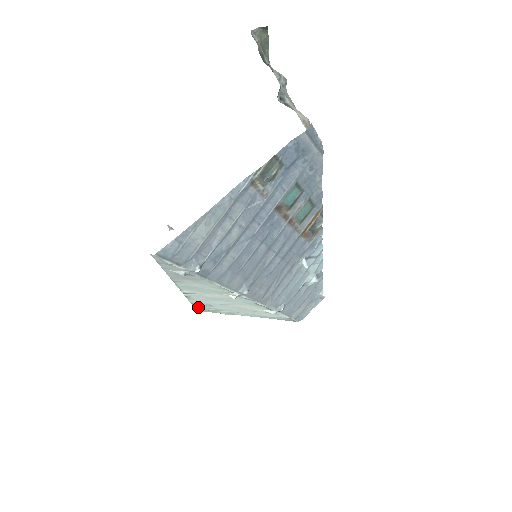
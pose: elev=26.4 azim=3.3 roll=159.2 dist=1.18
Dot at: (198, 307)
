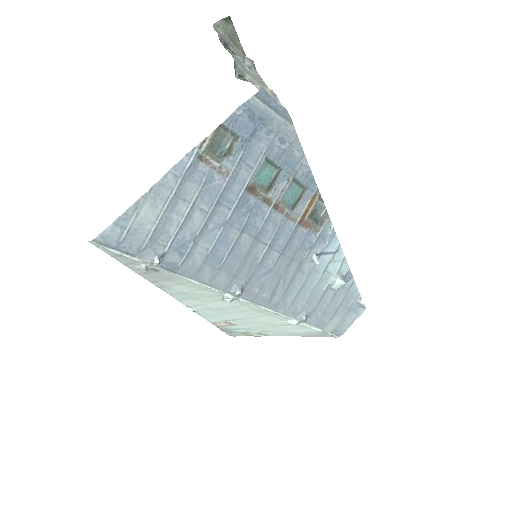
Dot at: (225, 329)
